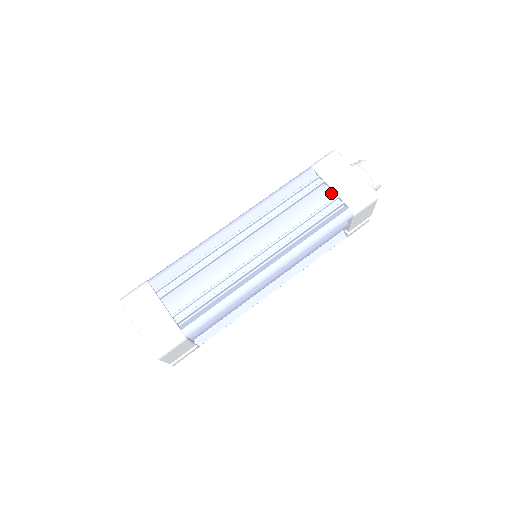
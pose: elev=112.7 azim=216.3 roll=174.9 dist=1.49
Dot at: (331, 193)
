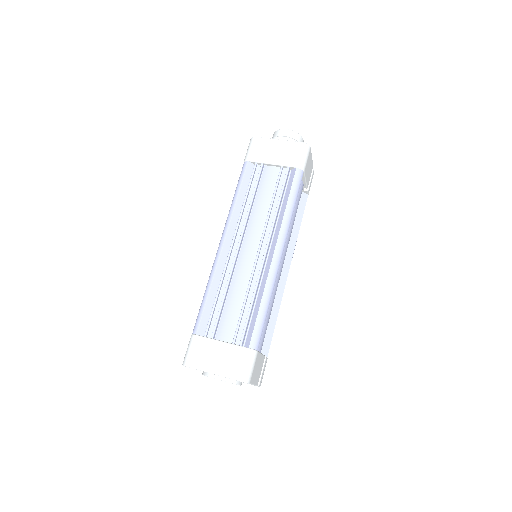
Dot at: (275, 168)
